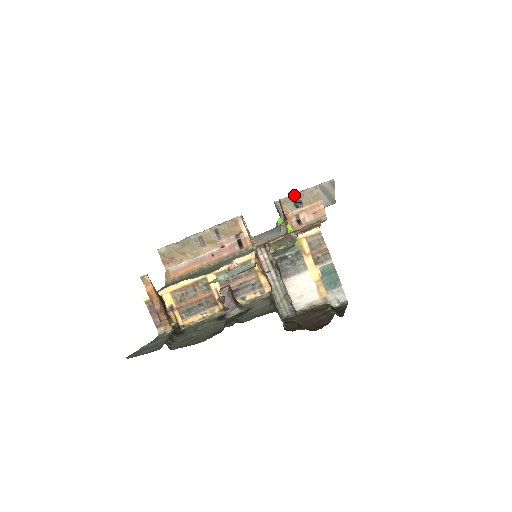
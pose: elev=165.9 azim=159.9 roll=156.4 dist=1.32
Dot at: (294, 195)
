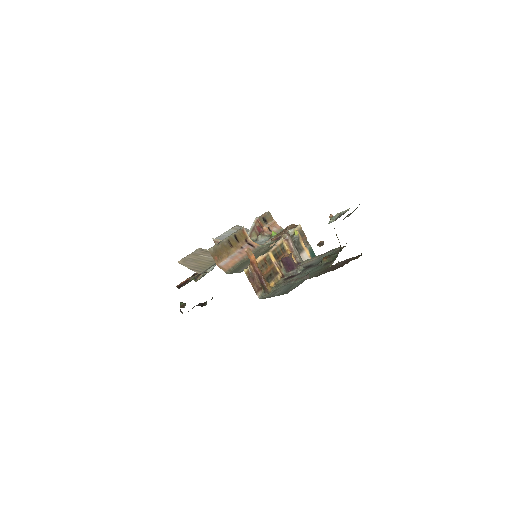
Dot at: (262, 215)
